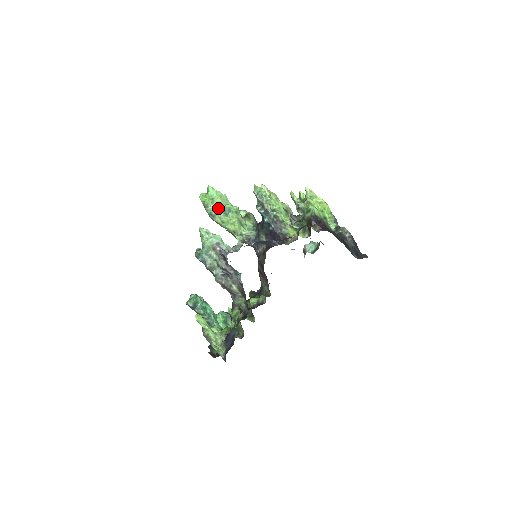
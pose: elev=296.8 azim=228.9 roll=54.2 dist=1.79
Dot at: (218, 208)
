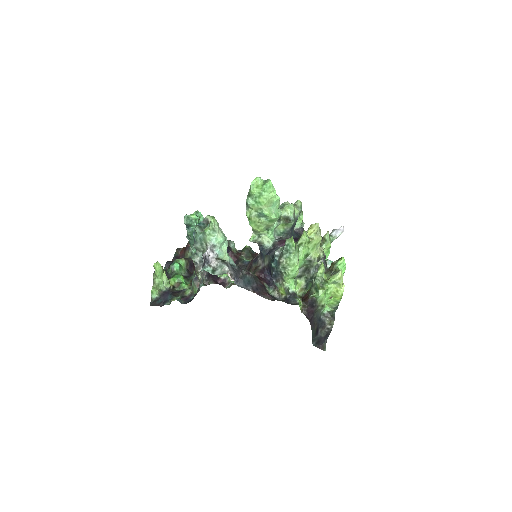
Dot at: (257, 206)
